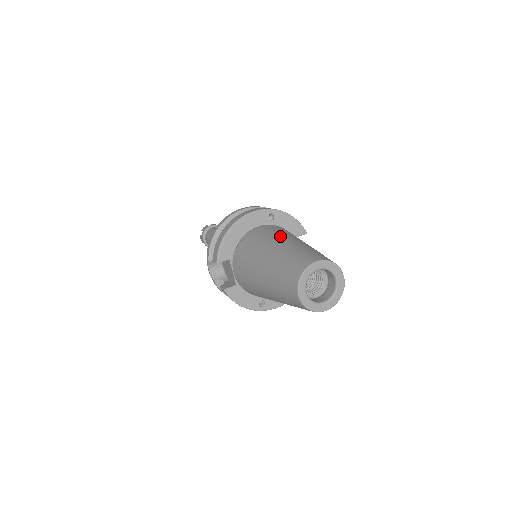
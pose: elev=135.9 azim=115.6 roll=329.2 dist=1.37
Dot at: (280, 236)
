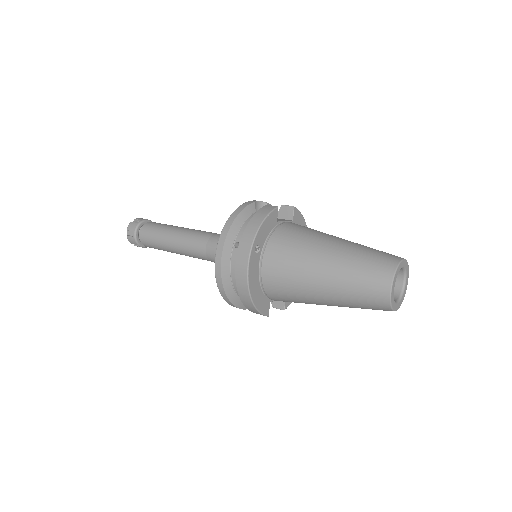
Dot at: (305, 271)
